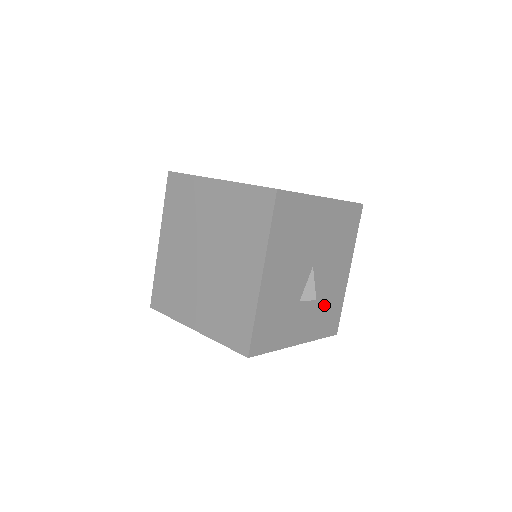
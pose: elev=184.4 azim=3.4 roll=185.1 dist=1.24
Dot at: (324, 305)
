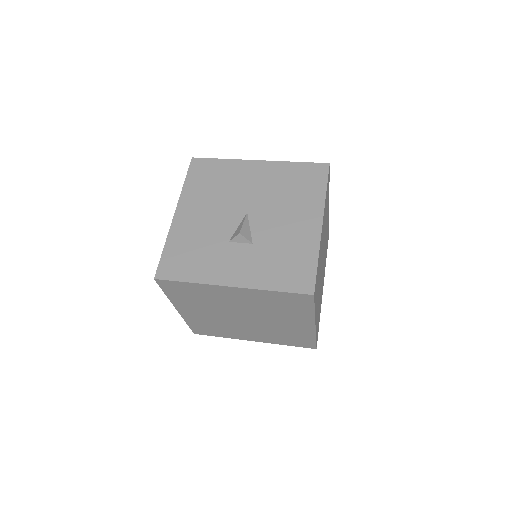
Dot at: (276, 253)
